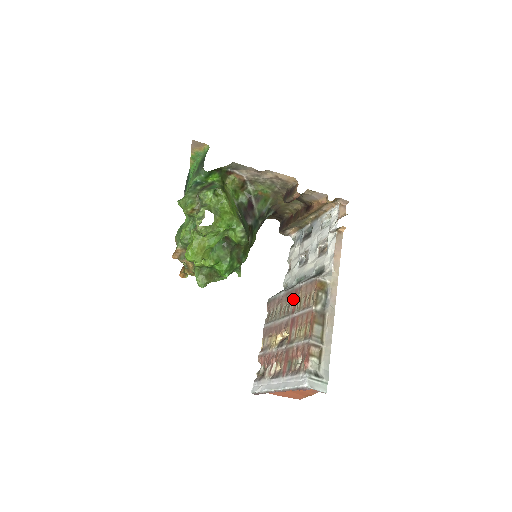
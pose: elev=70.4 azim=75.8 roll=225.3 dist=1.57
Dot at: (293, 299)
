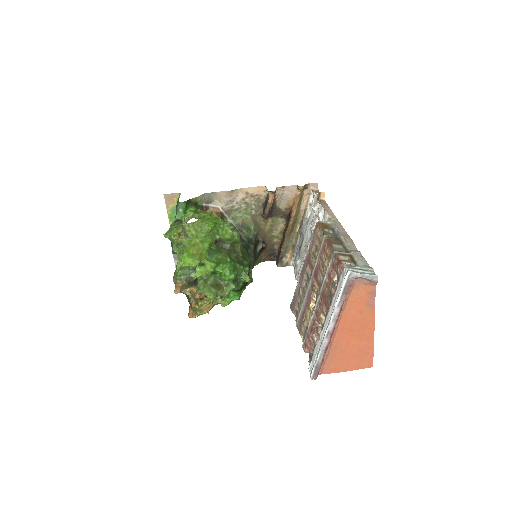
Dot at: (308, 266)
